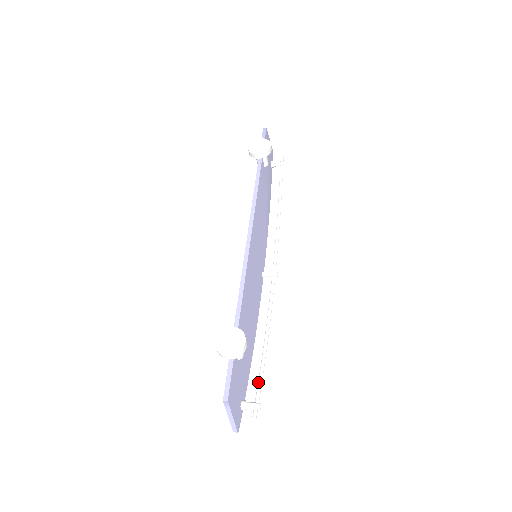
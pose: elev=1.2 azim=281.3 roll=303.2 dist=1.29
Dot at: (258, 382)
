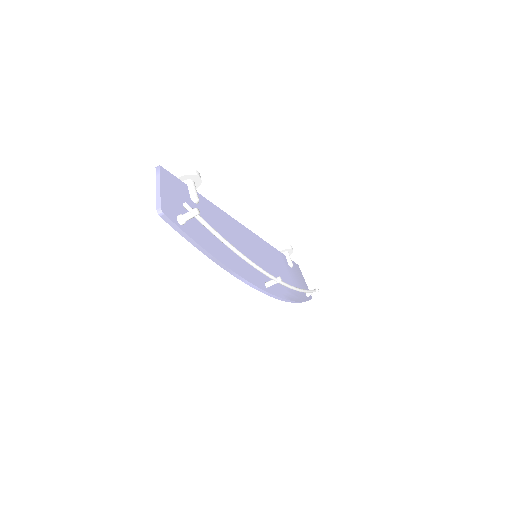
Dot at: (209, 228)
